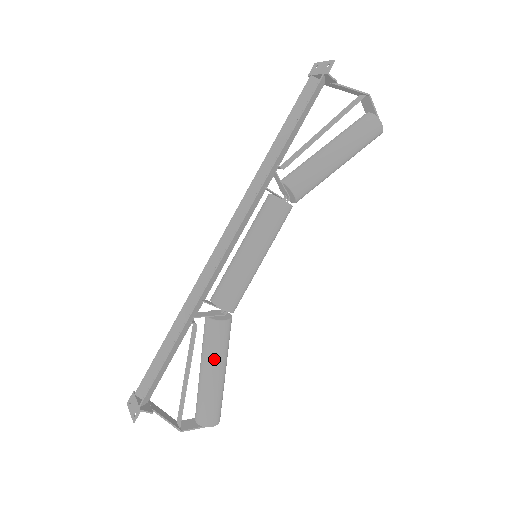
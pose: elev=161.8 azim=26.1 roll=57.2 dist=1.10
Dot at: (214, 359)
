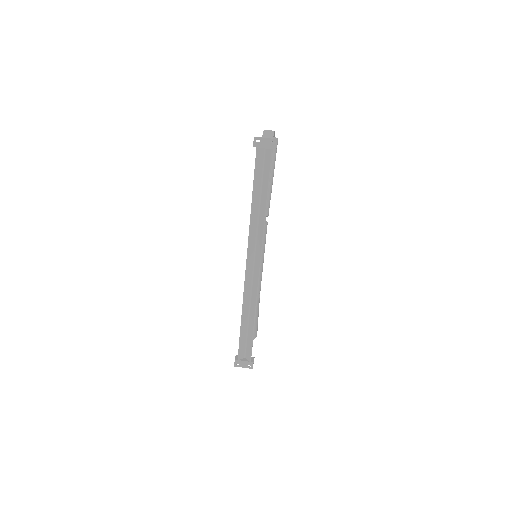
Dot at: (258, 313)
